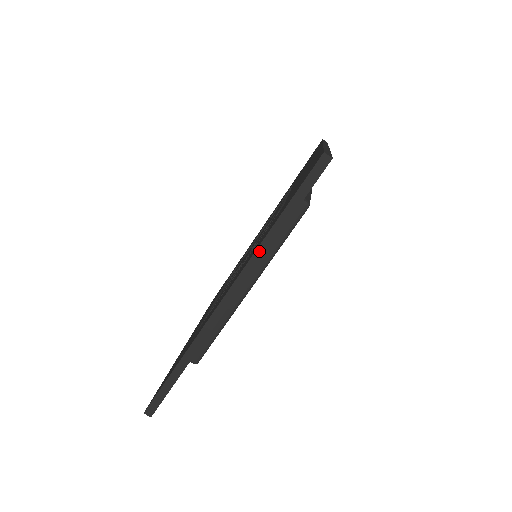
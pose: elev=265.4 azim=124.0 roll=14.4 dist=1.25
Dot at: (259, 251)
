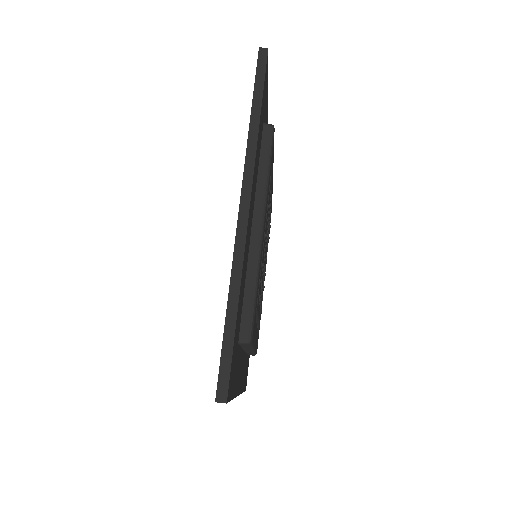
Dot at: (250, 144)
